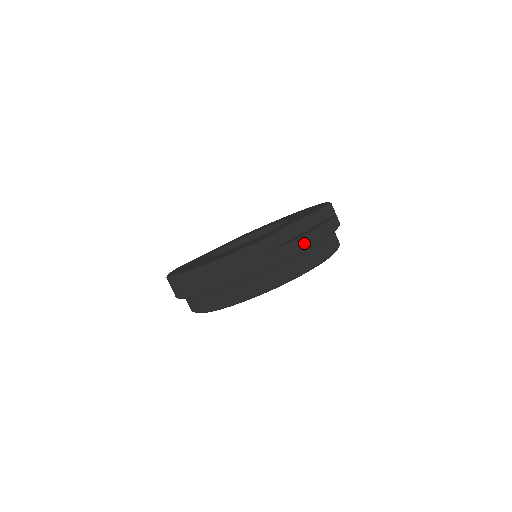
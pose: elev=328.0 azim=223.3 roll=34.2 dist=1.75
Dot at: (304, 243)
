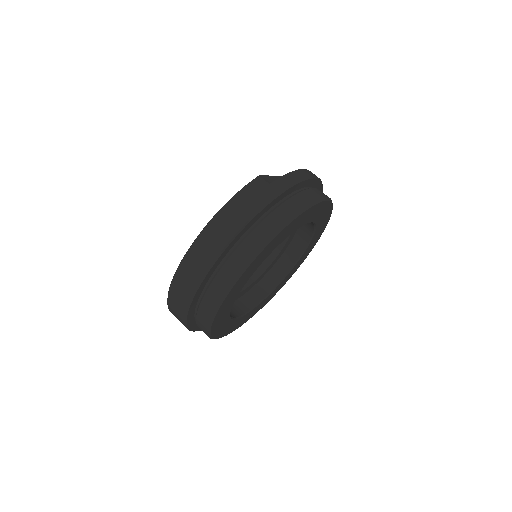
Dot at: (301, 174)
